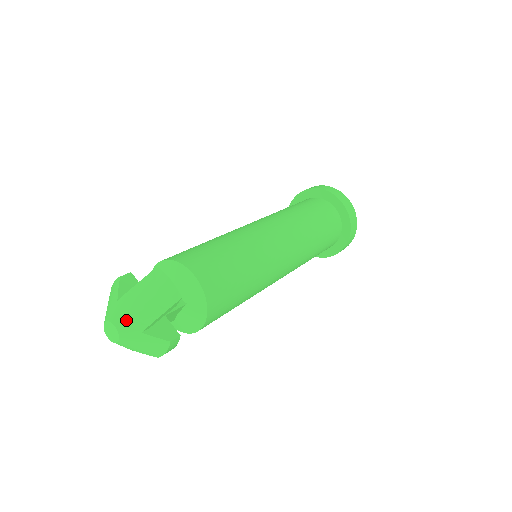
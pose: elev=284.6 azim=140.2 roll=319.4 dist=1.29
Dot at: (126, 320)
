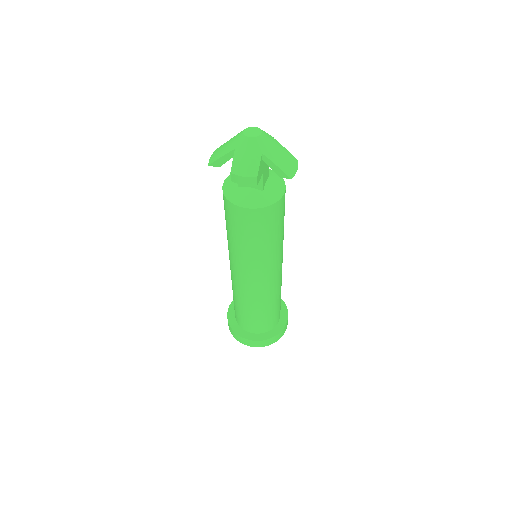
Dot at: (267, 141)
